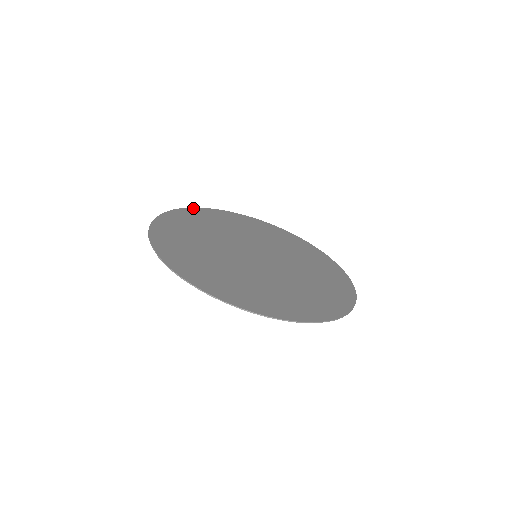
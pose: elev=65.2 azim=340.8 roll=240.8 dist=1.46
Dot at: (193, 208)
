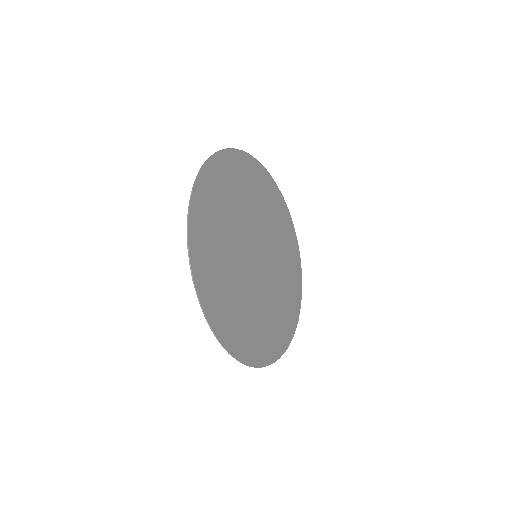
Dot at: (190, 214)
